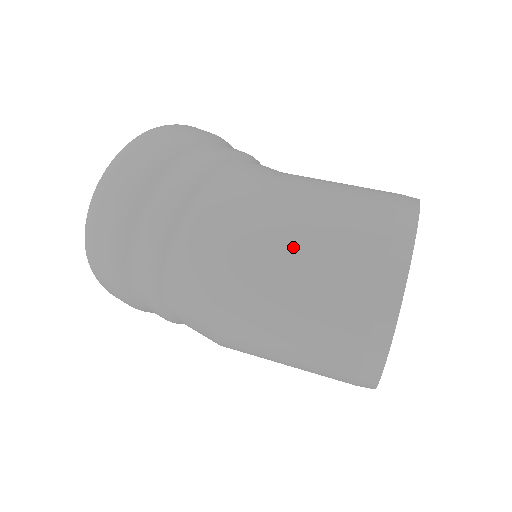
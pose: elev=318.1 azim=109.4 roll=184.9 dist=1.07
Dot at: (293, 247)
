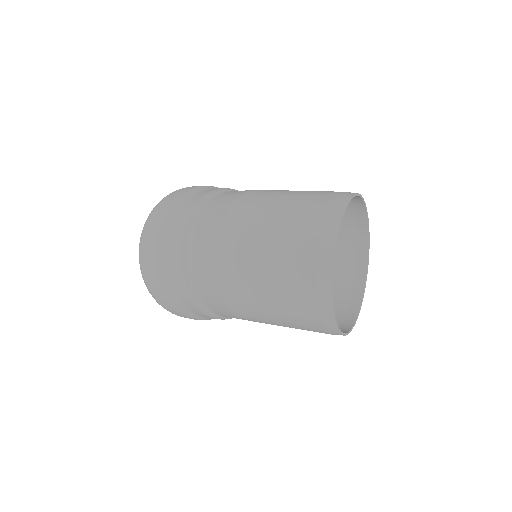
Dot at: (284, 192)
